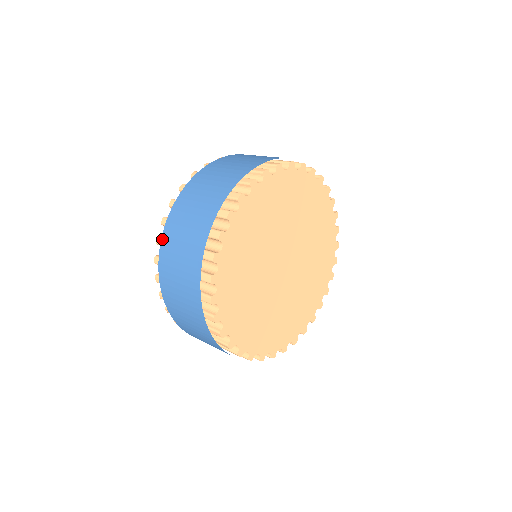
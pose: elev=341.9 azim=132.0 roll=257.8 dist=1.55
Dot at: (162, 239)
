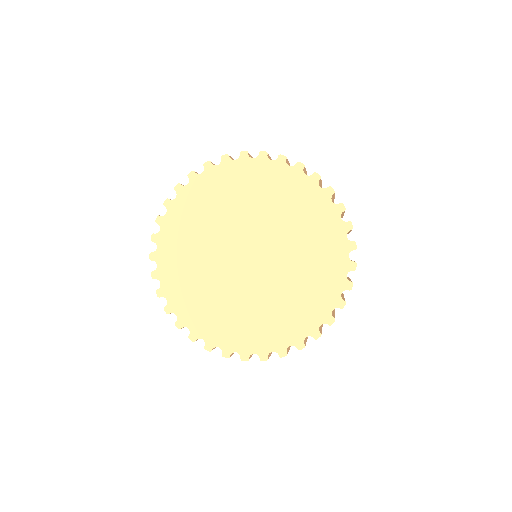
Dot at: occluded
